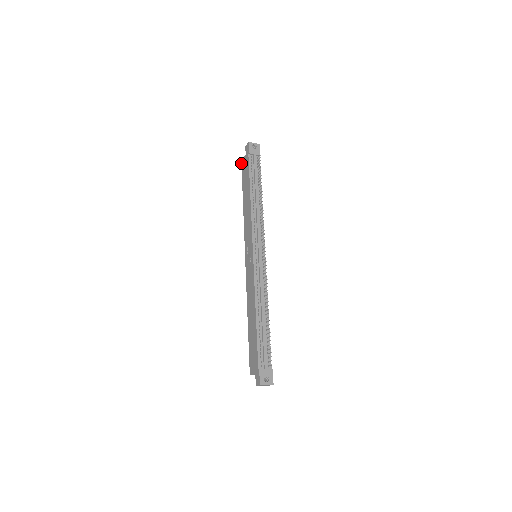
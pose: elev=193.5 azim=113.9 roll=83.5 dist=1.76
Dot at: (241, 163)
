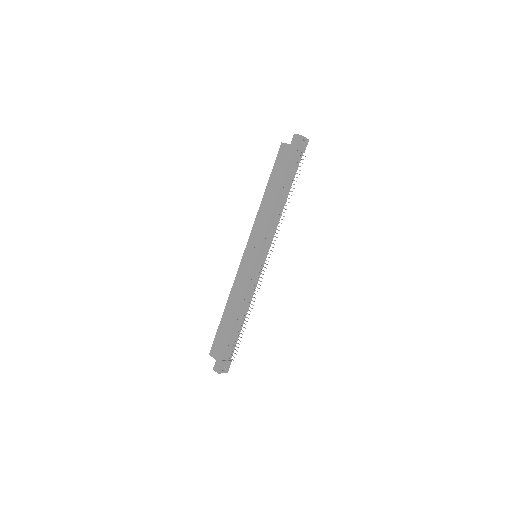
Dot at: (280, 146)
